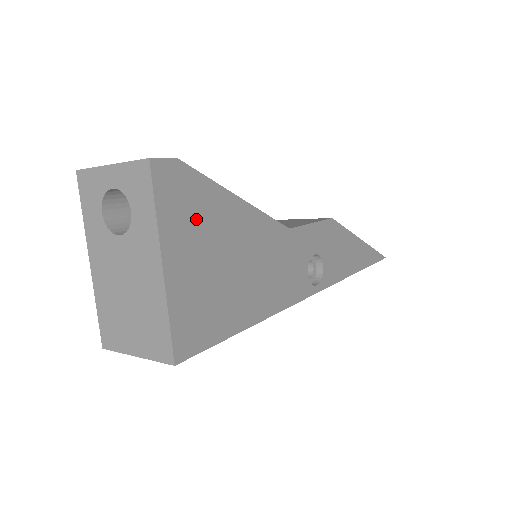
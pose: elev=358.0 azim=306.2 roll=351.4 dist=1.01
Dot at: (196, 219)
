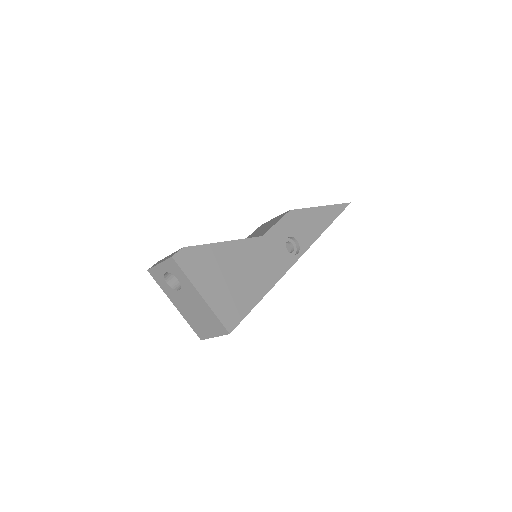
Dot at: (206, 267)
